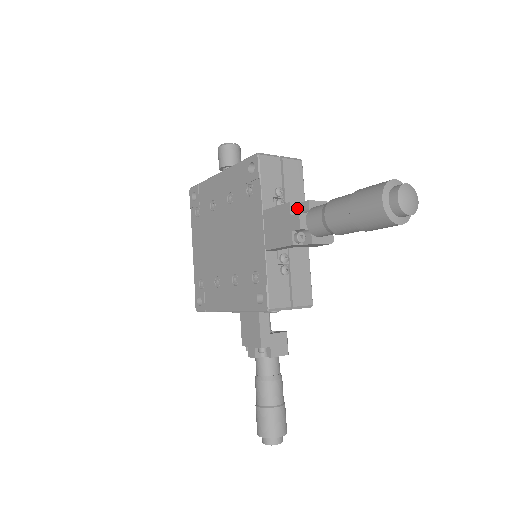
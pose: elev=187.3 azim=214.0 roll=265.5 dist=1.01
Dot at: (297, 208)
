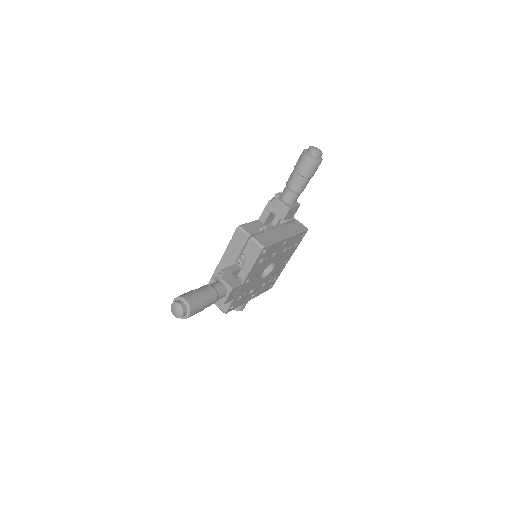
Dot at: occluded
